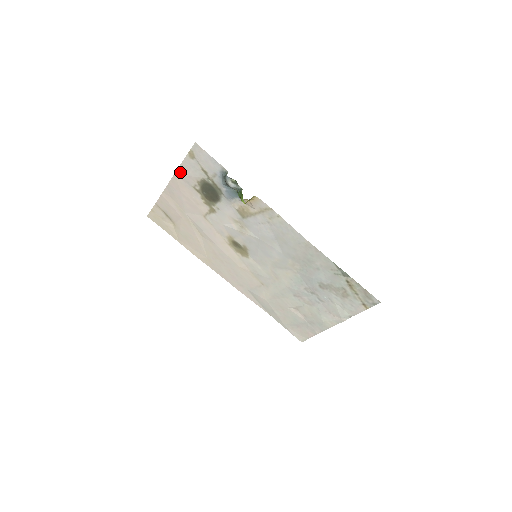
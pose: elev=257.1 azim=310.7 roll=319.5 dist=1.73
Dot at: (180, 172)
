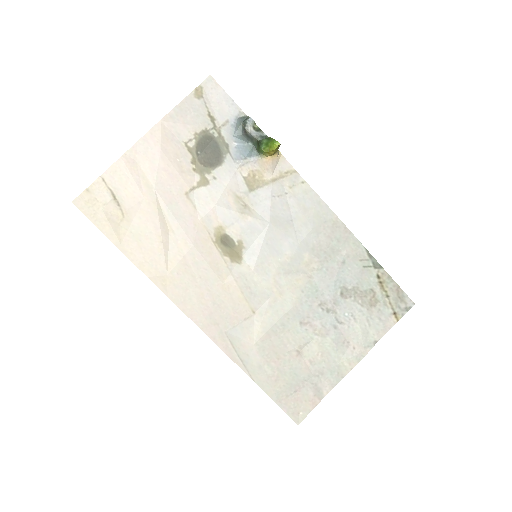
Dot at: (171, 117)
